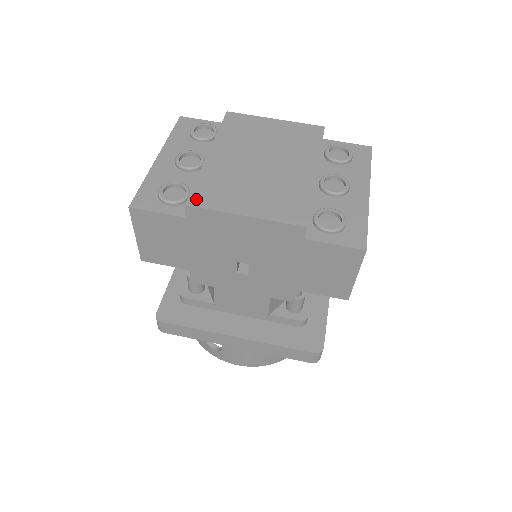
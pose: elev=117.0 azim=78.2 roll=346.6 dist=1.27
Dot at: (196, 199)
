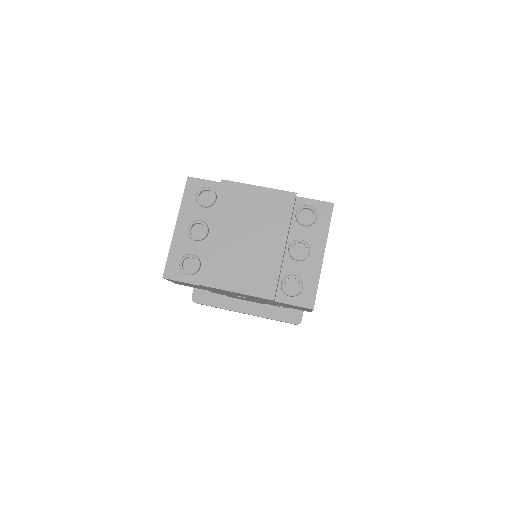
Dot at: (204, 279)
